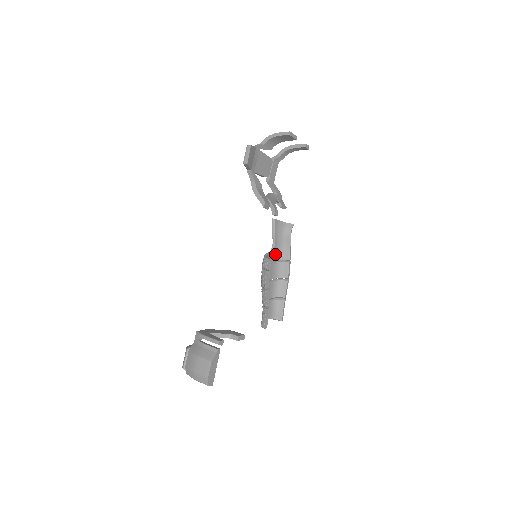
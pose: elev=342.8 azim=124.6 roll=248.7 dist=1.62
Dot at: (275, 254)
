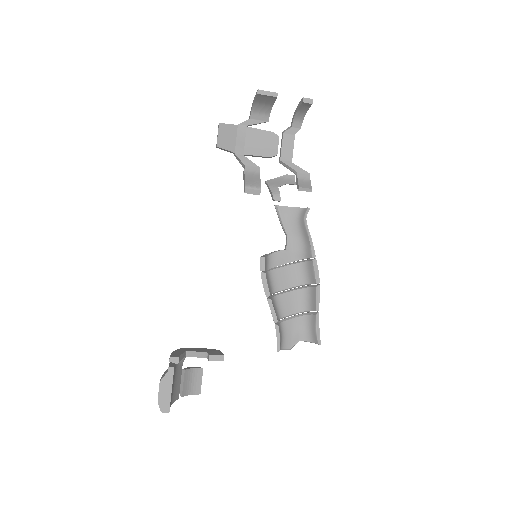
Dot at: (292, 252)
